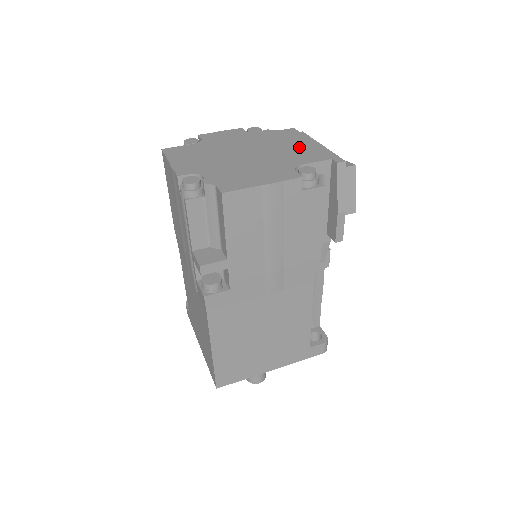
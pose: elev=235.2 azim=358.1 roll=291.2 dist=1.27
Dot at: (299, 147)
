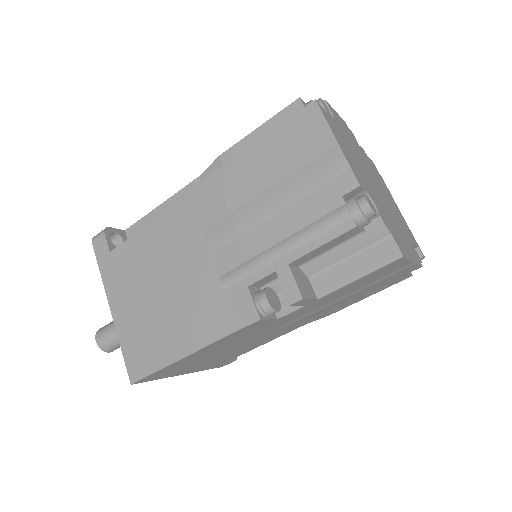
Dot at: (395, 206)
